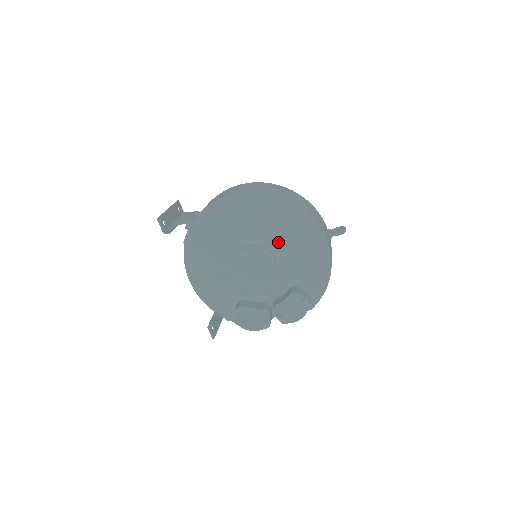
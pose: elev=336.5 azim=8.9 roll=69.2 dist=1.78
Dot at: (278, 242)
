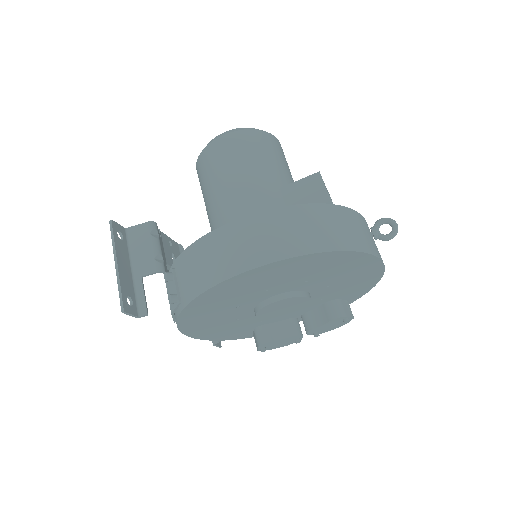
Dot at: (316, 283)
